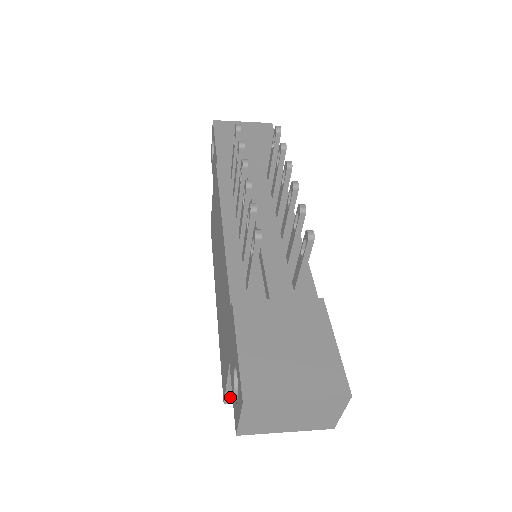
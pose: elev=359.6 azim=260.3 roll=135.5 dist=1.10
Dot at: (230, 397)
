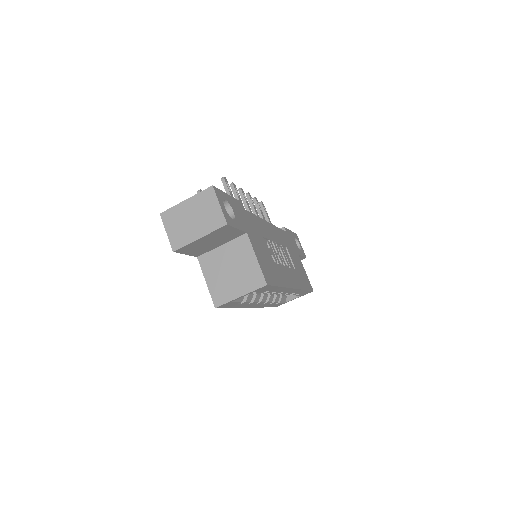
Dot at: (215, 297)
